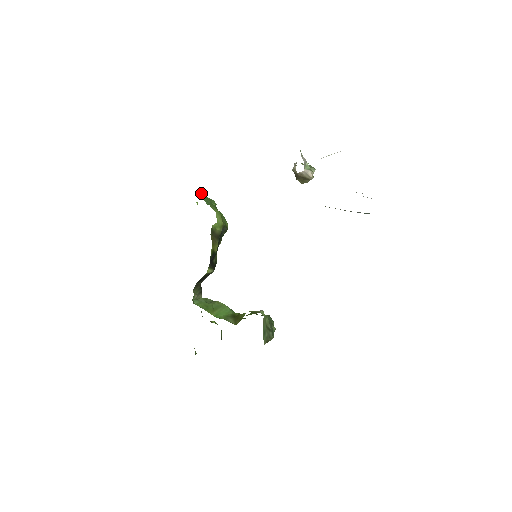
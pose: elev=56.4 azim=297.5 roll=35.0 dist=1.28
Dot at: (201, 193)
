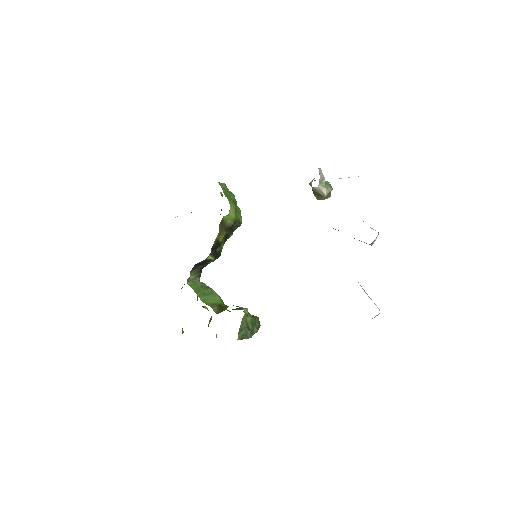
Dot at: (223, 184)
